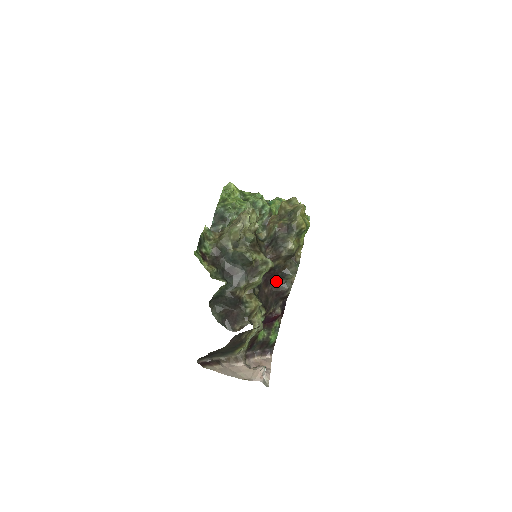
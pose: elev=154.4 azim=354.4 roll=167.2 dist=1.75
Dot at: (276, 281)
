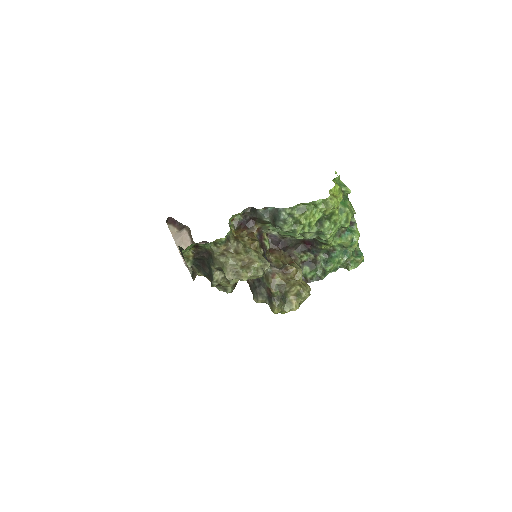
Dot at: occluded
